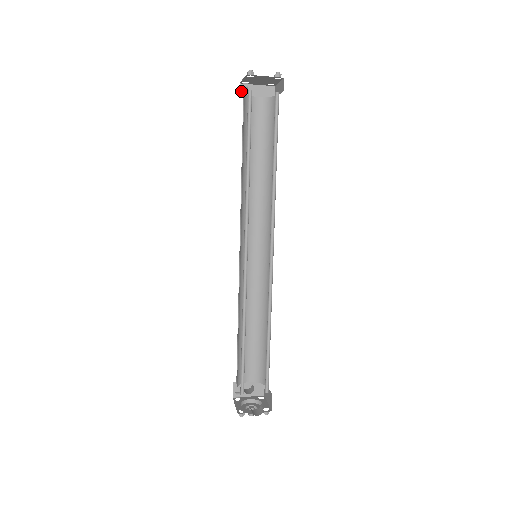
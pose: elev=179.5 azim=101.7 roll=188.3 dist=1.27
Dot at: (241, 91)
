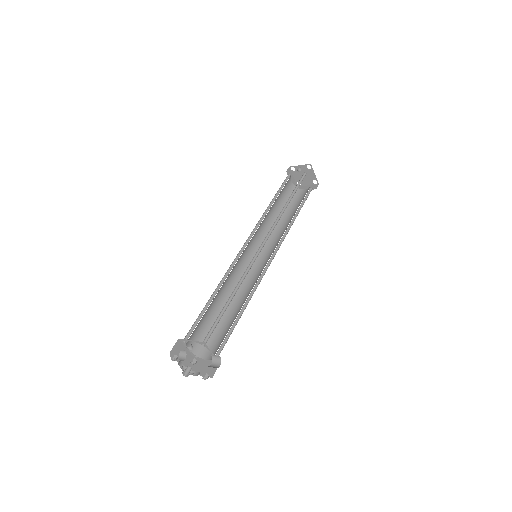
Dot at: (288, 170)
